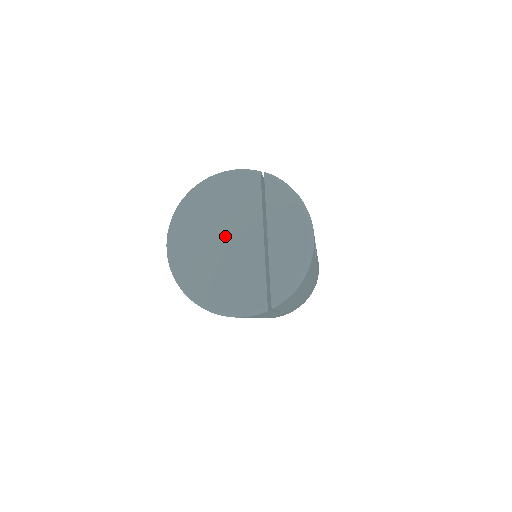
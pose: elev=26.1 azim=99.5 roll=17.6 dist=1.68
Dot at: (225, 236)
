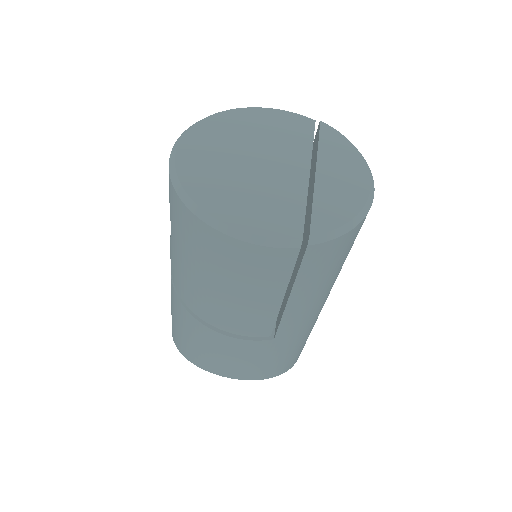
Dot at: (259, 156)
